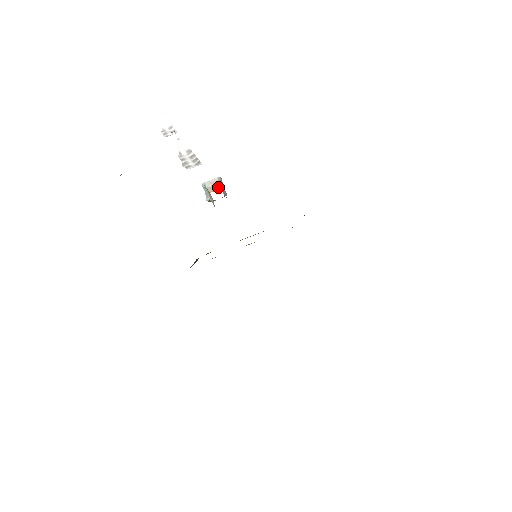
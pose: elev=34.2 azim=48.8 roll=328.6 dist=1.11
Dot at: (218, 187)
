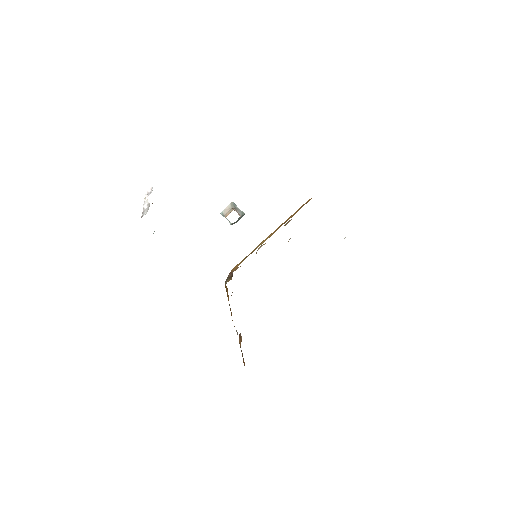
Dot at: (230, 211)
